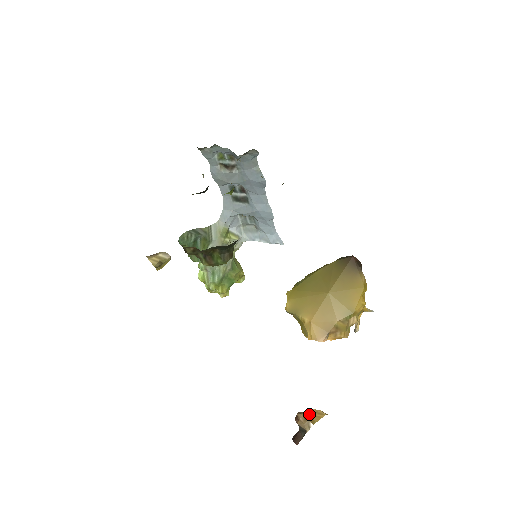
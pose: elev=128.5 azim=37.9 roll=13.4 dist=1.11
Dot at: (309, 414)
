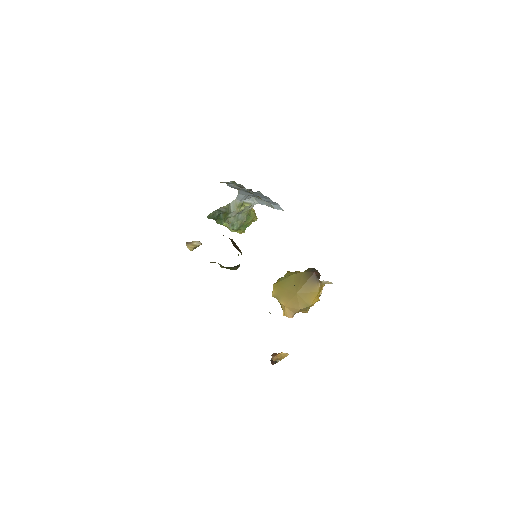
Dot at: (278, 357)
